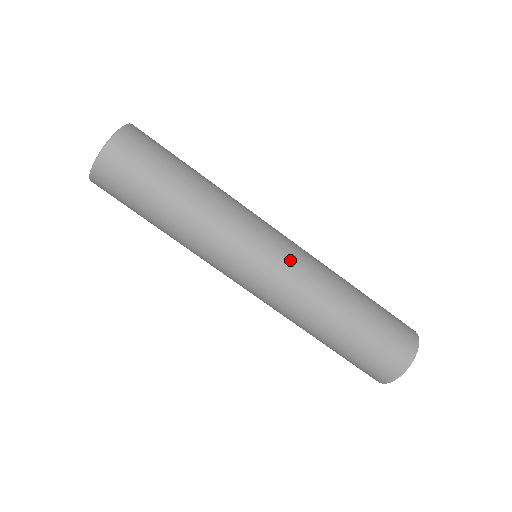
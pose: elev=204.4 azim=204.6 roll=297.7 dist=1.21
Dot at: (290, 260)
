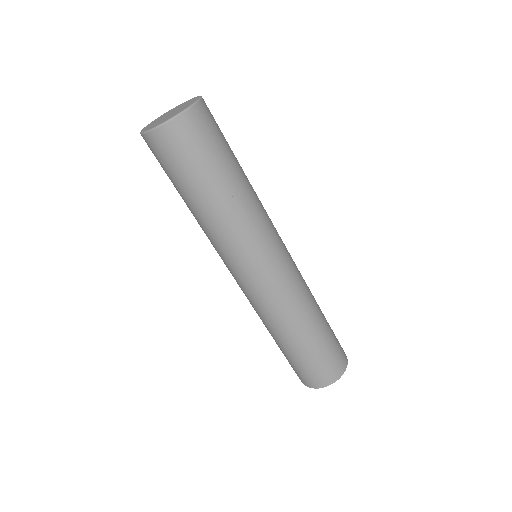
Dot at: (292, 267)
